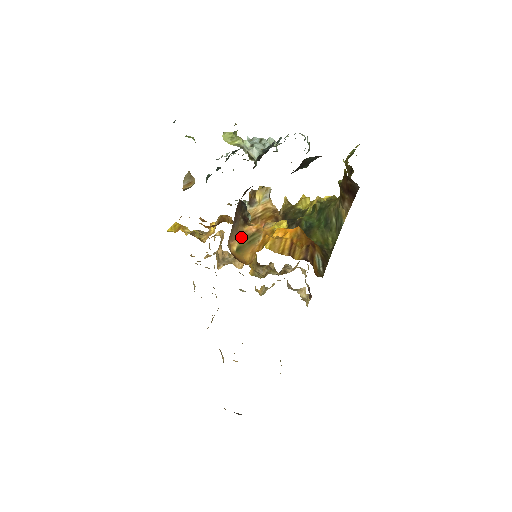
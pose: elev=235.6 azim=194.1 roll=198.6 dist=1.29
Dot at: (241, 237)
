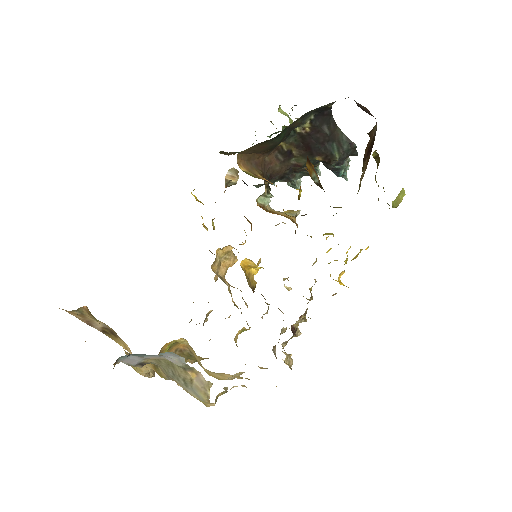
Dot at: (253, 174)
